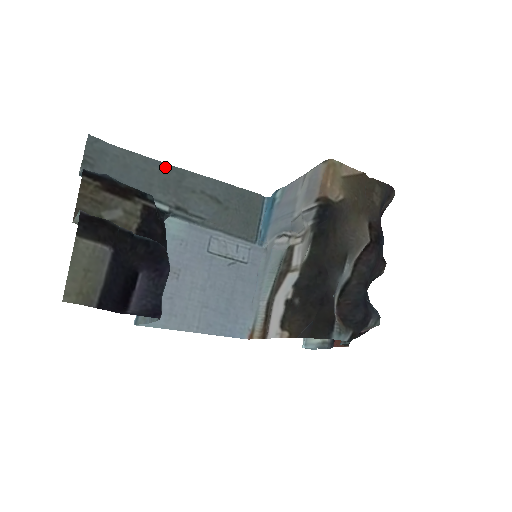
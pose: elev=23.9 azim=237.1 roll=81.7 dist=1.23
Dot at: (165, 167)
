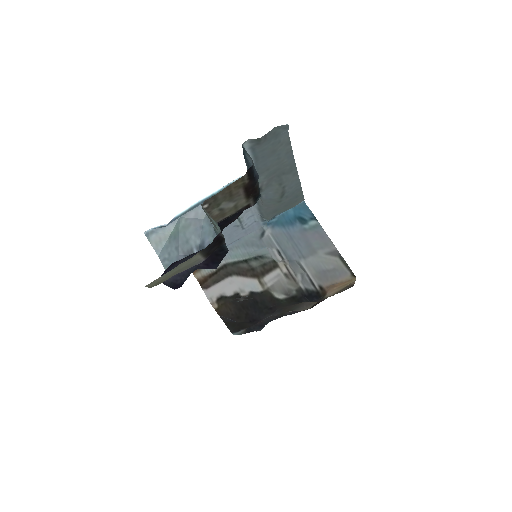
Dot at: (291, 161)
